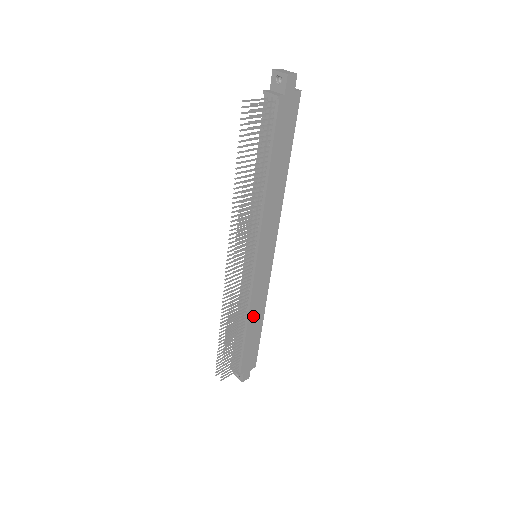
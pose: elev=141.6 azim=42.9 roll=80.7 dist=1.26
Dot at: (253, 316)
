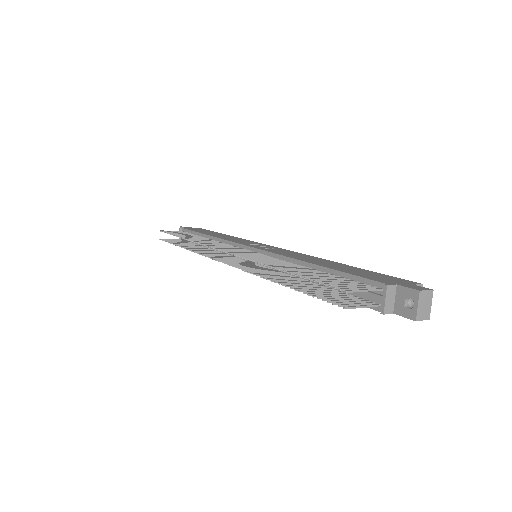
Dot at: occluded
